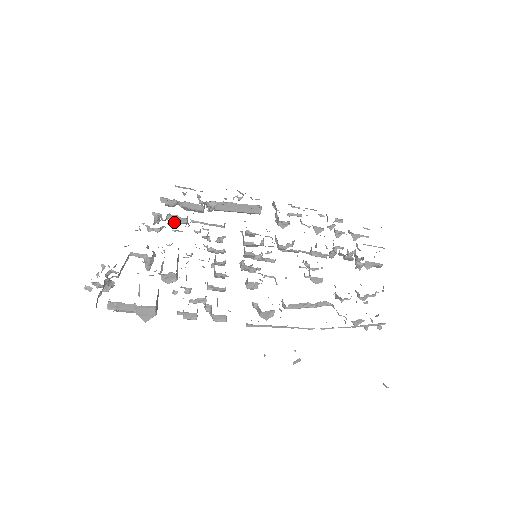
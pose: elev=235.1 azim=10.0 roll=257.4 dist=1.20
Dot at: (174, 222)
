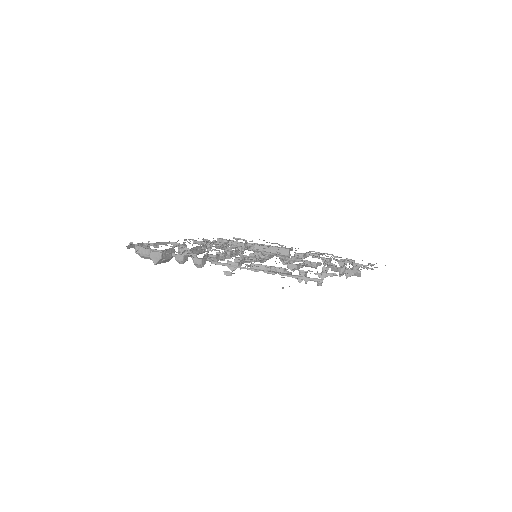
Dot at: occluded
